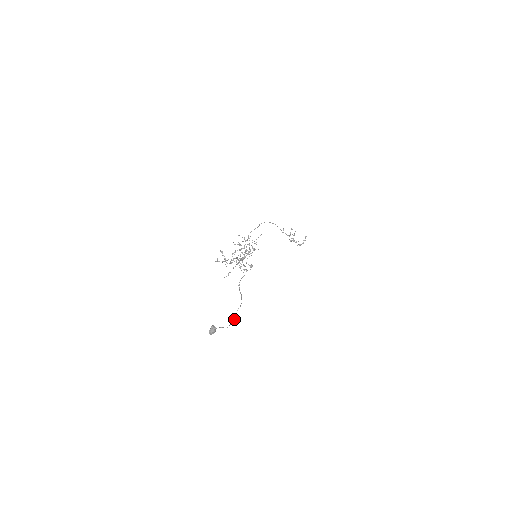
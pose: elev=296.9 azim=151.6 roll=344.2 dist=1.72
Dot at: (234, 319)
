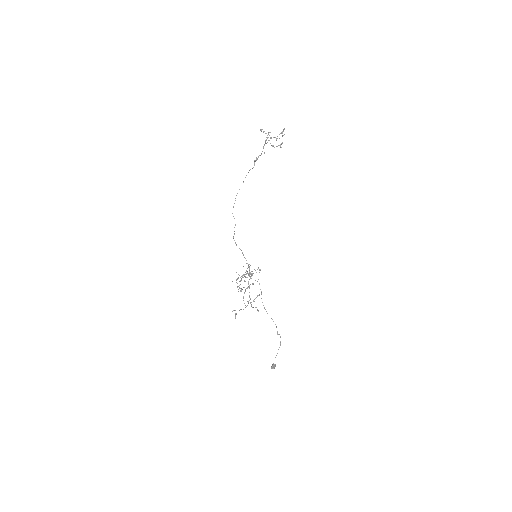
Dot at: occluded
